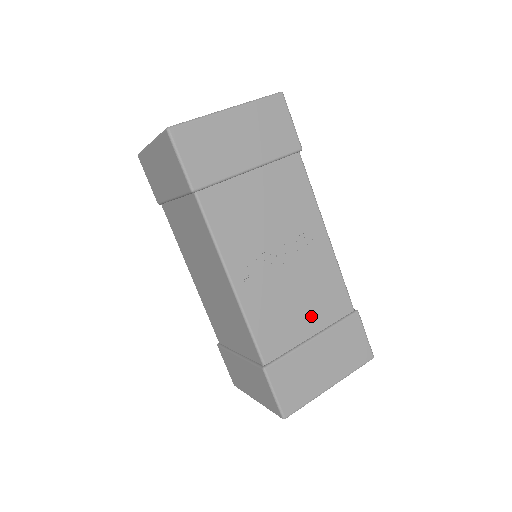
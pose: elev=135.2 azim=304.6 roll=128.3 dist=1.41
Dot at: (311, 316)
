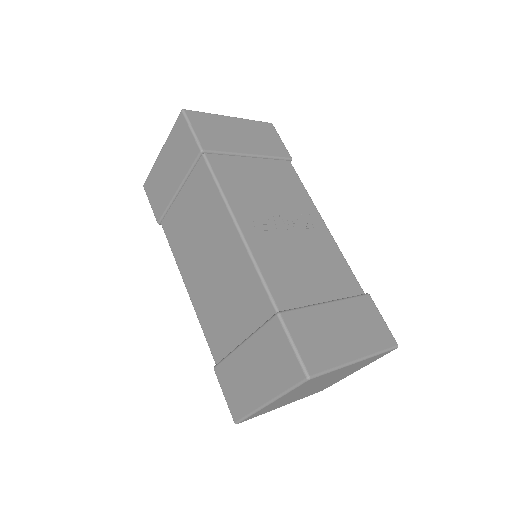
Dot at: (321, 283)
